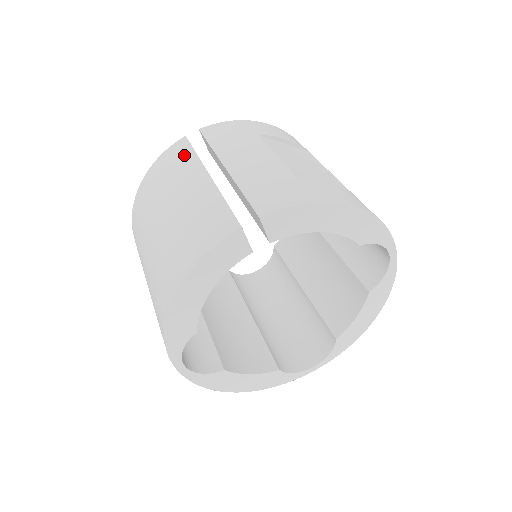
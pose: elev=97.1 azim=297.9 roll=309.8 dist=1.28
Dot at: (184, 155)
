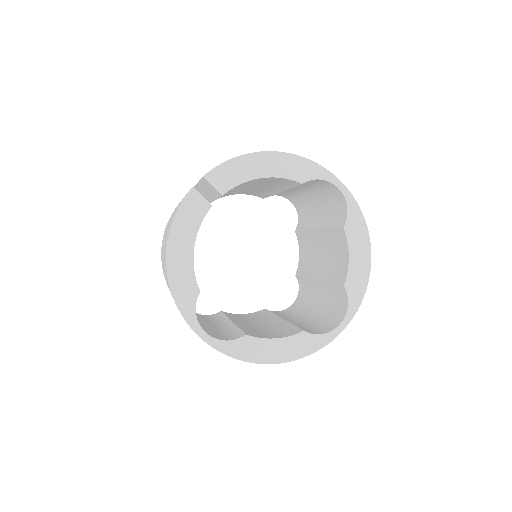
Dot at: occluded
